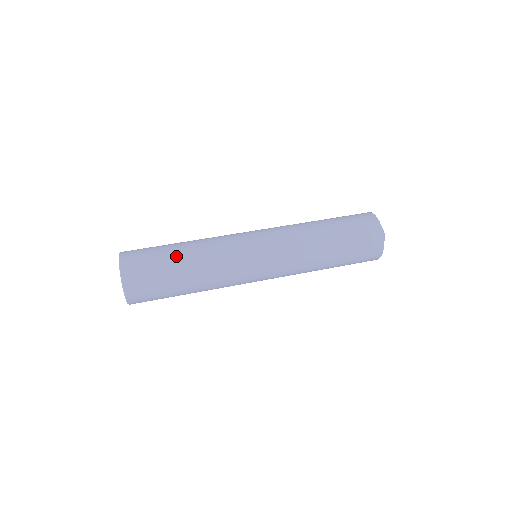
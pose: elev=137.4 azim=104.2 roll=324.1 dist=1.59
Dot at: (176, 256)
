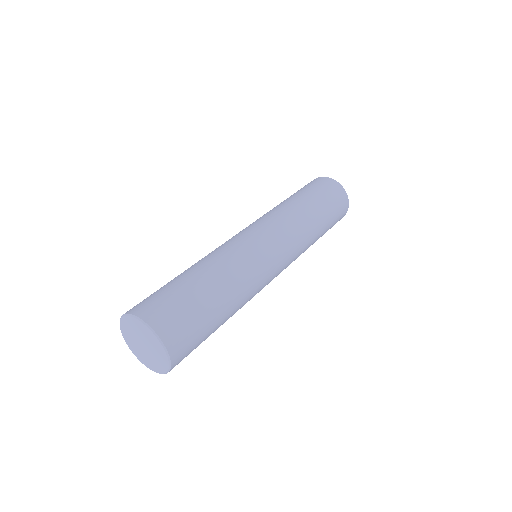
Dot at: (219, 312)
